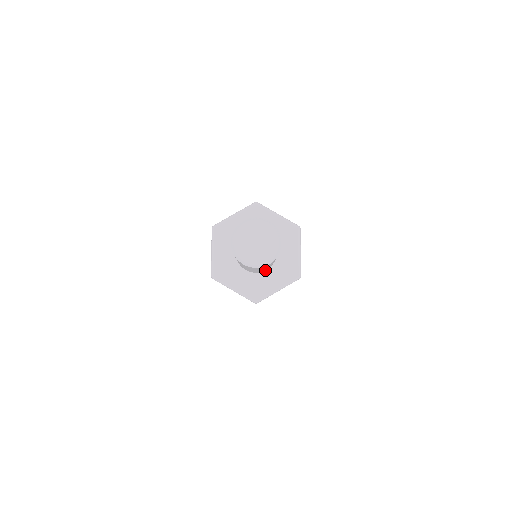
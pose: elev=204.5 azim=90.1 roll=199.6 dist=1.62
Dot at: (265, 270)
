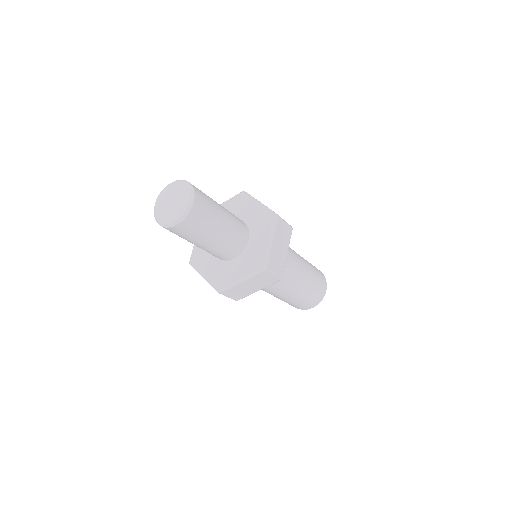
Dot at: (234, 258)
